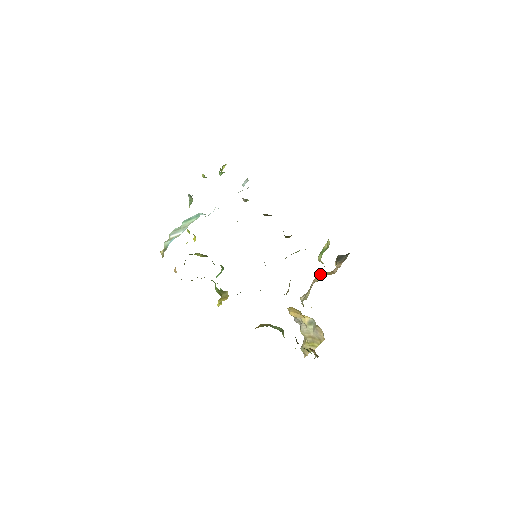
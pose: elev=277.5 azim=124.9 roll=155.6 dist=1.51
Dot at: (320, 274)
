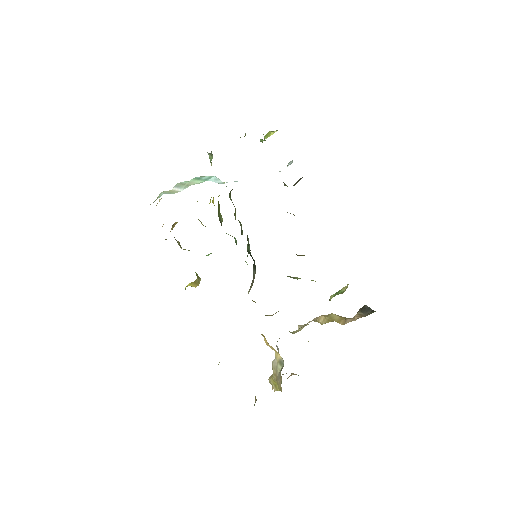
Dot at: occluded
